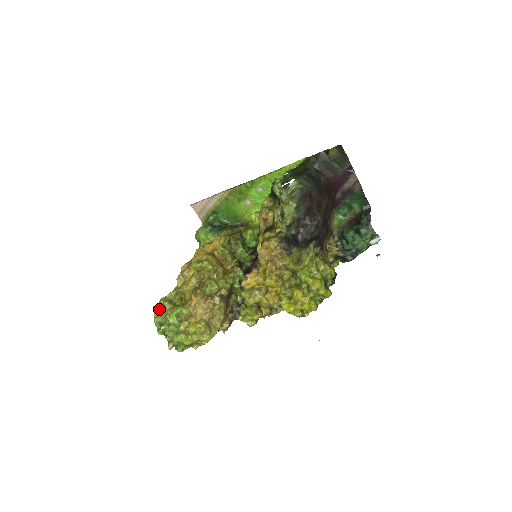
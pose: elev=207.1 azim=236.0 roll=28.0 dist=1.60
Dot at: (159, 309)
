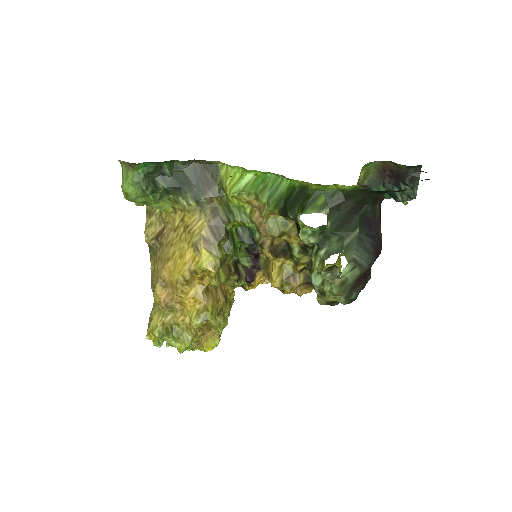
Dot at: (158, 343)
